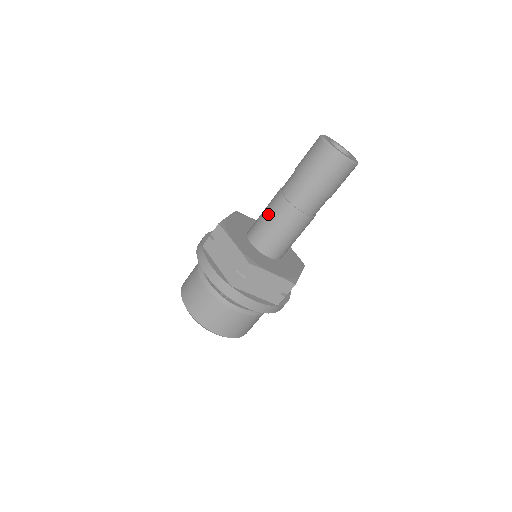
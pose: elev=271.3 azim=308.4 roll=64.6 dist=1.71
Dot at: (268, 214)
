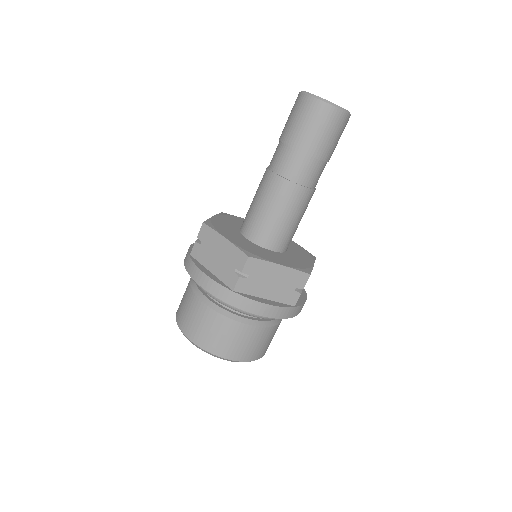
Dot at: (259, 198)
